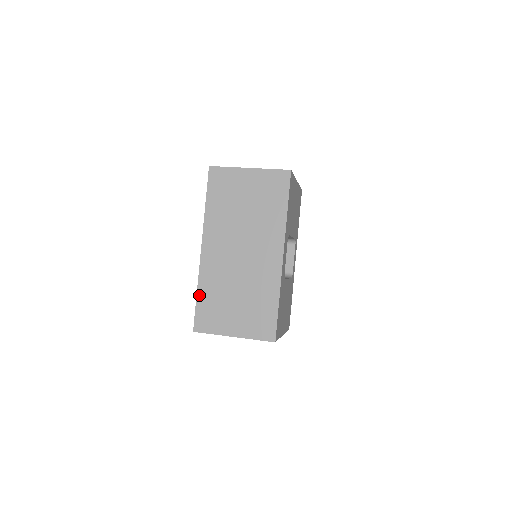
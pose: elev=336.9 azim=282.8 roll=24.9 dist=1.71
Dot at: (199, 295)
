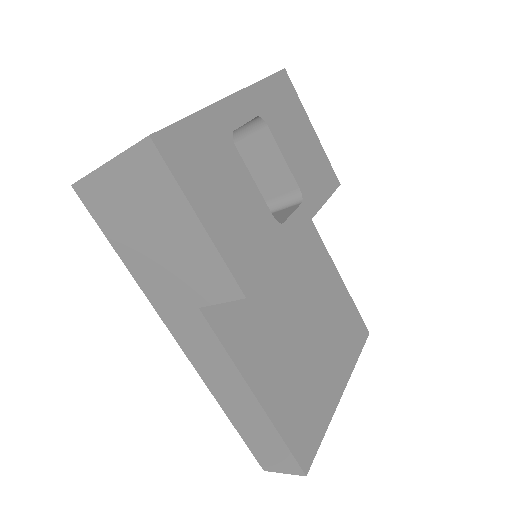
Dot at: occluded
